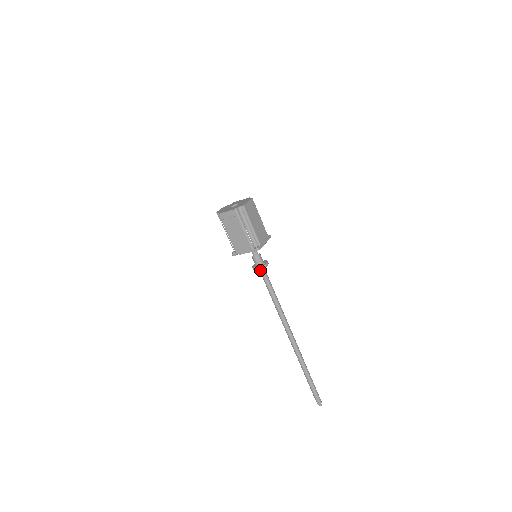
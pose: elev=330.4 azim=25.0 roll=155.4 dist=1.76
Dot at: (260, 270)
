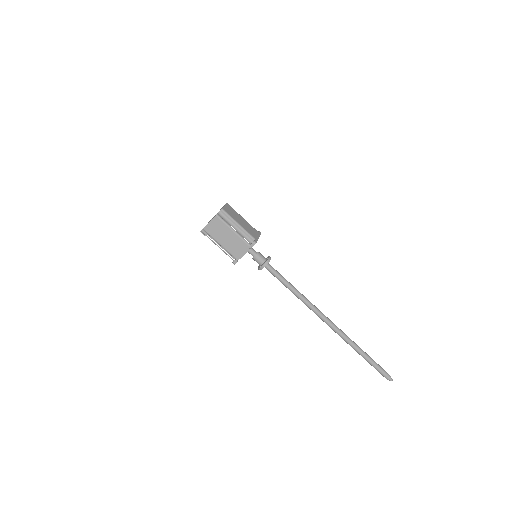
Dot at: (266, 267)
